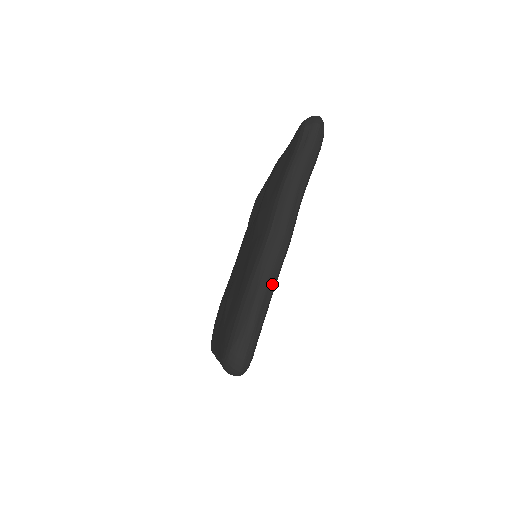
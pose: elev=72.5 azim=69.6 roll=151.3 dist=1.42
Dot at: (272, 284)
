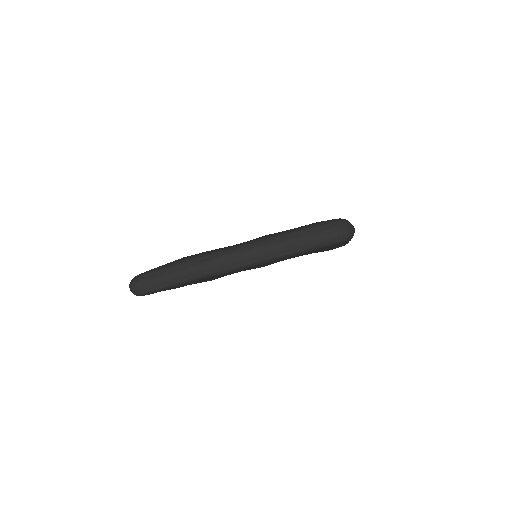
Dot at: occluded
